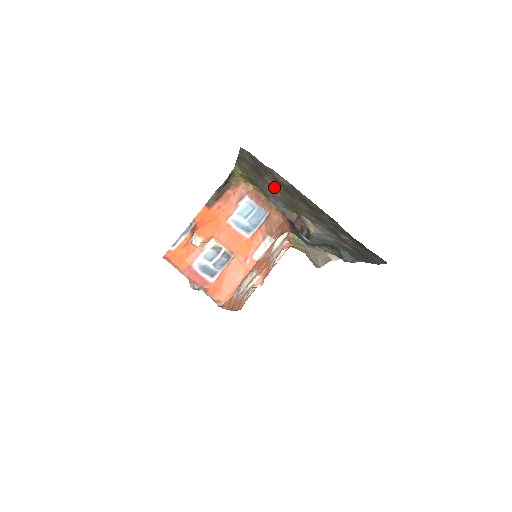
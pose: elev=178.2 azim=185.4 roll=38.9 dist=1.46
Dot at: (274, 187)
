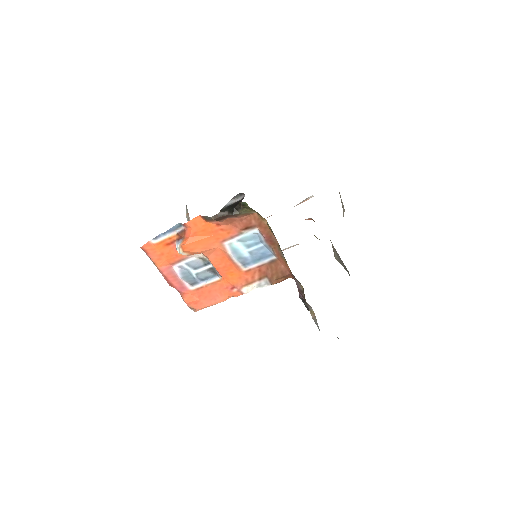
Dot at: occluded
